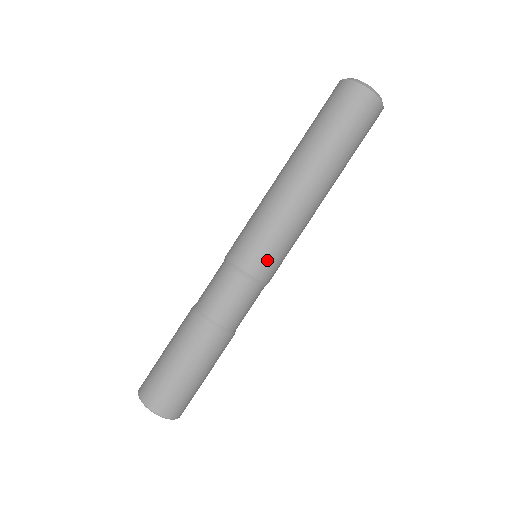
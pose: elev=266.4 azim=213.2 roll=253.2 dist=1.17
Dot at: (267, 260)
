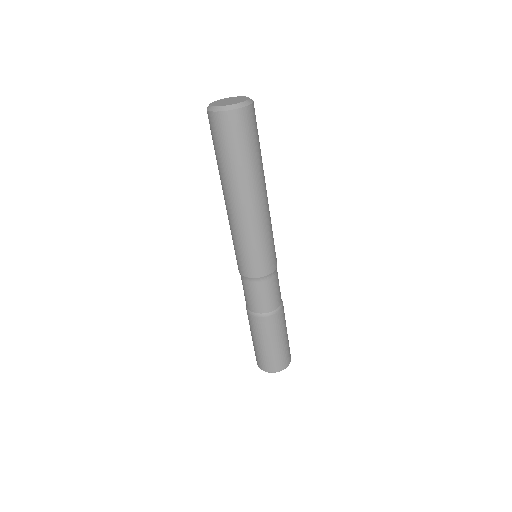
Dot at: (266, 261)
